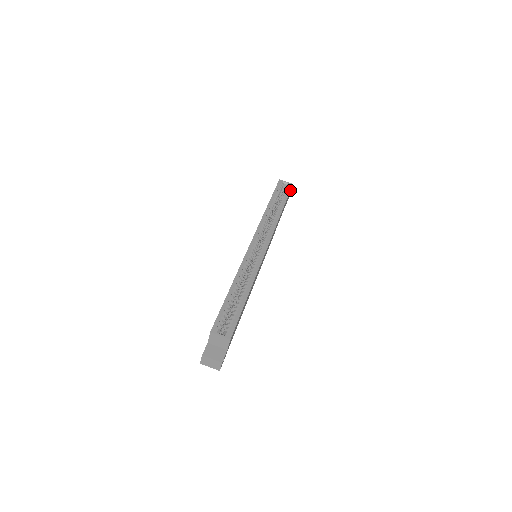
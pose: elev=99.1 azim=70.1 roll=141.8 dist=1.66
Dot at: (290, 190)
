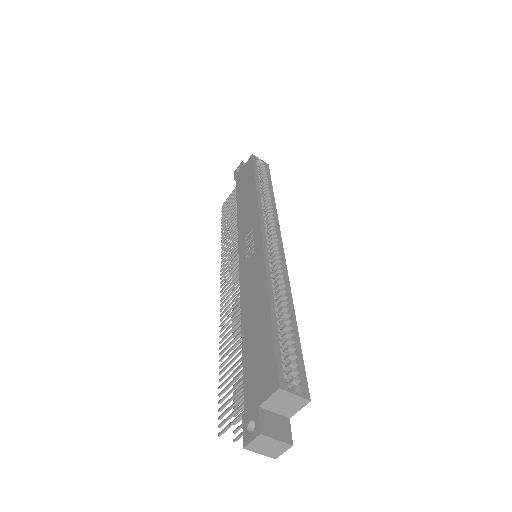
Dot at: (269, 171)
